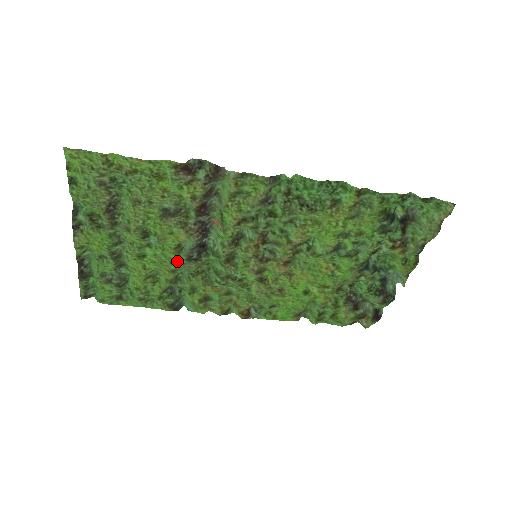
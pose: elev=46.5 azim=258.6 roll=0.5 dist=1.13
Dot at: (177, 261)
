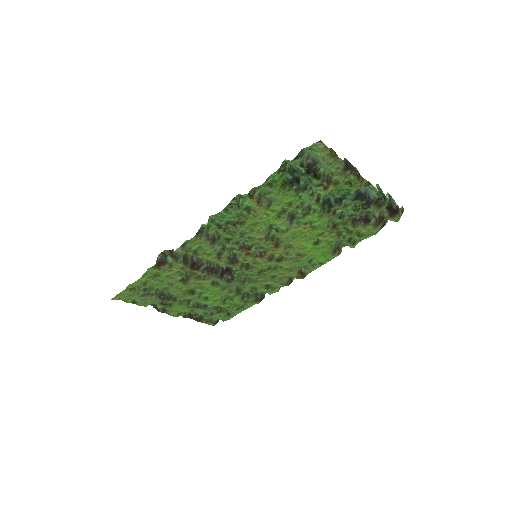
Dot at: (224, 287)
